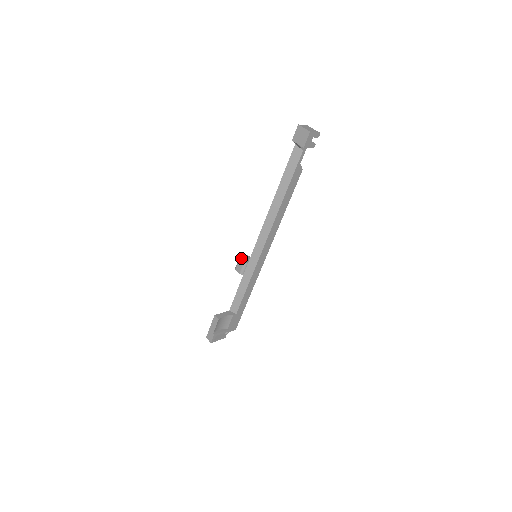
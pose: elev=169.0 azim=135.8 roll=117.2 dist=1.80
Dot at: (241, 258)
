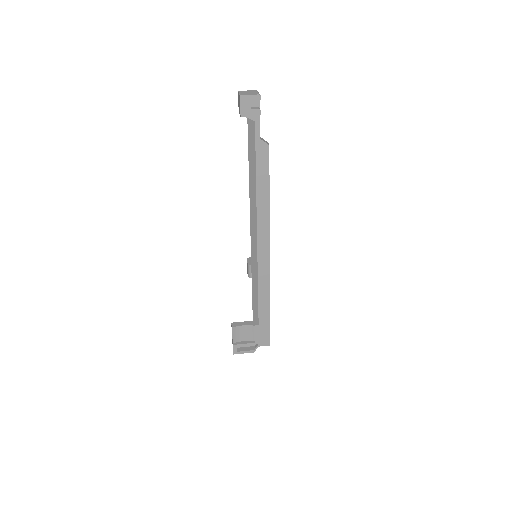
Dot at: (249, 259)
